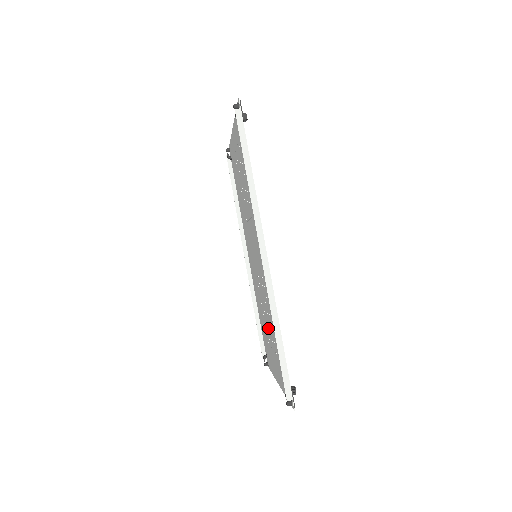
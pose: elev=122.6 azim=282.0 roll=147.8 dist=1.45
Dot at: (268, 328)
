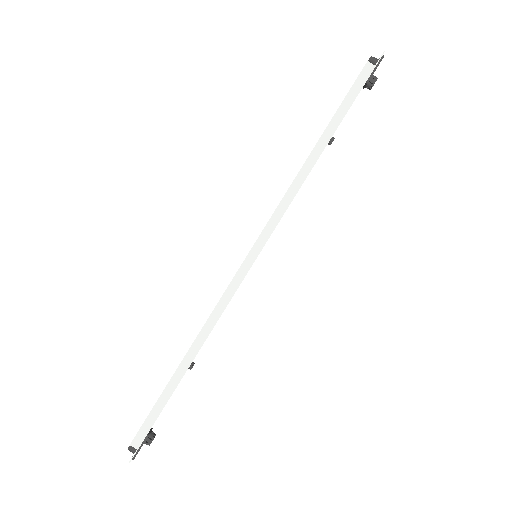
Dot at: occluded
